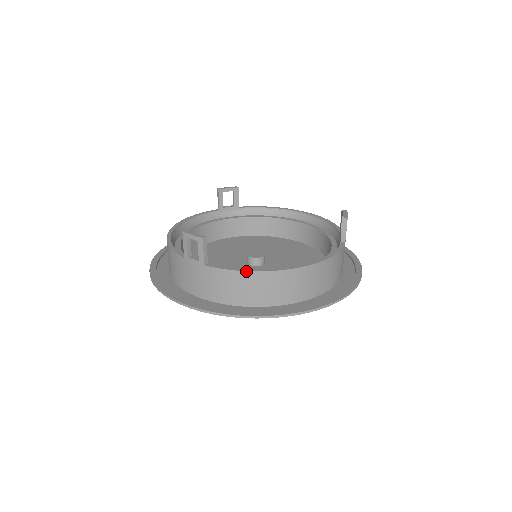
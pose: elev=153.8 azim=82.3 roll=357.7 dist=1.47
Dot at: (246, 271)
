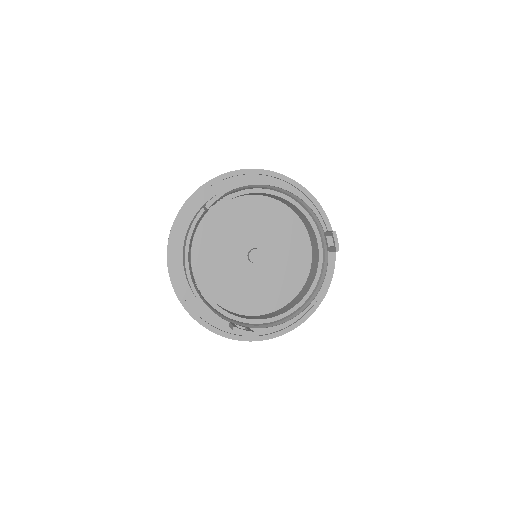
Dot at: occluded
